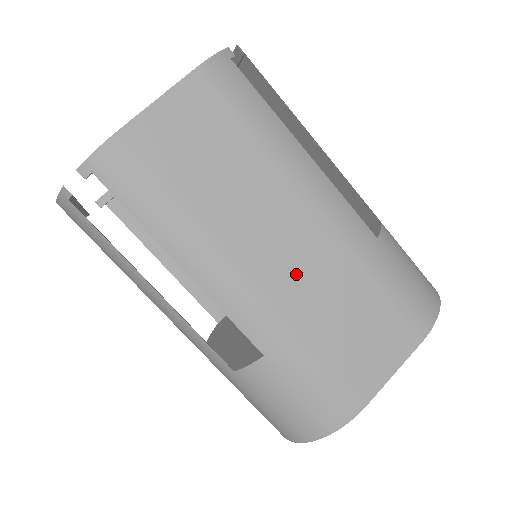
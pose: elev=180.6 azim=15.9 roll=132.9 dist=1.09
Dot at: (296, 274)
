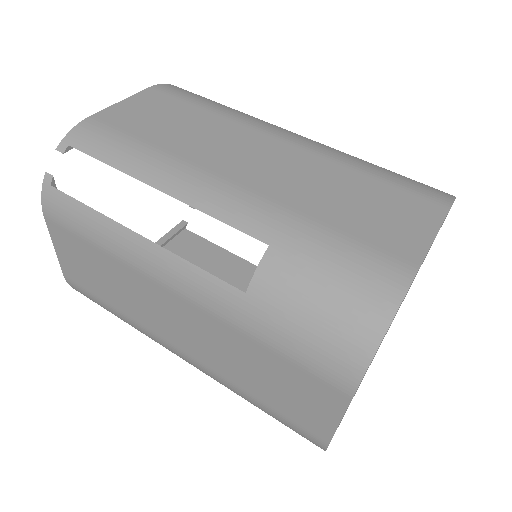
Dot at: (200, 343)
